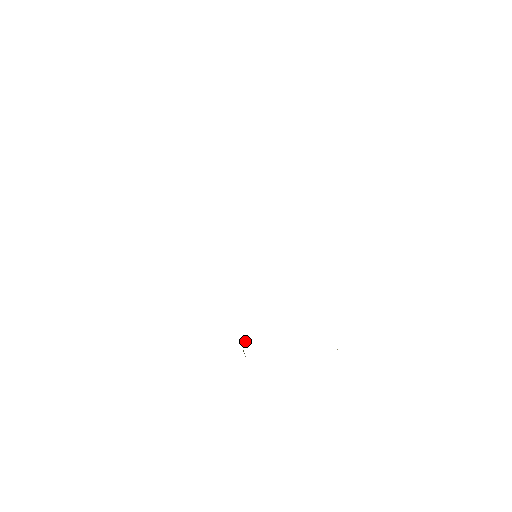
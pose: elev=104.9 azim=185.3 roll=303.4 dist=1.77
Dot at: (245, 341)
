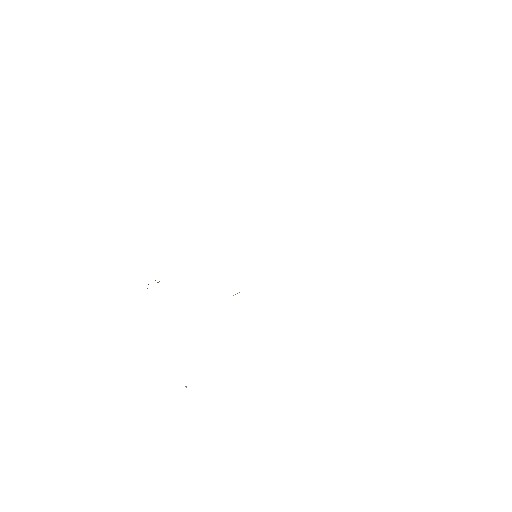
Dot at: (158, 282)
